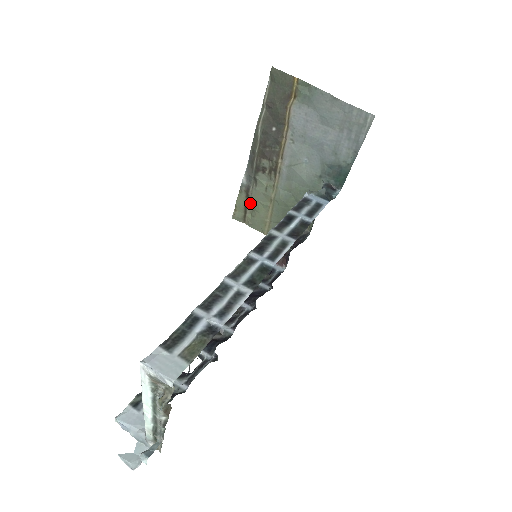
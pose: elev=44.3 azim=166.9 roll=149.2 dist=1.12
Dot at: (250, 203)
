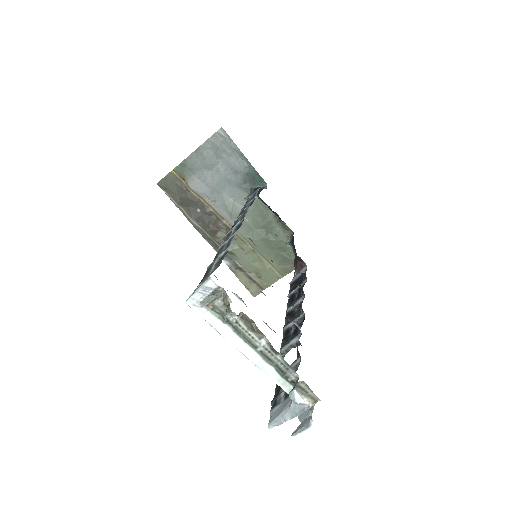
Dot at: (248, 272)
